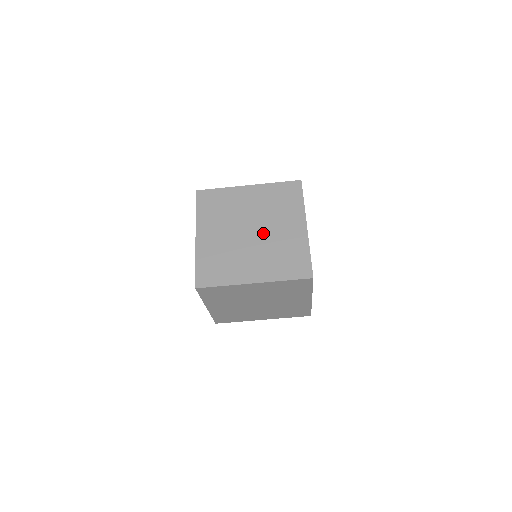
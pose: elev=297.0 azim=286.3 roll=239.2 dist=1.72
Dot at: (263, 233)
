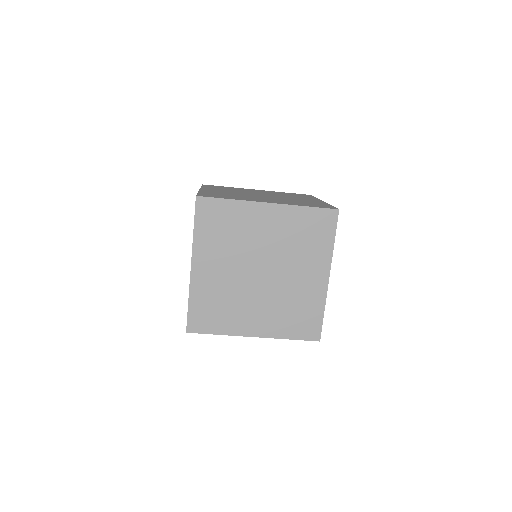
Dot at: (276, 197)
